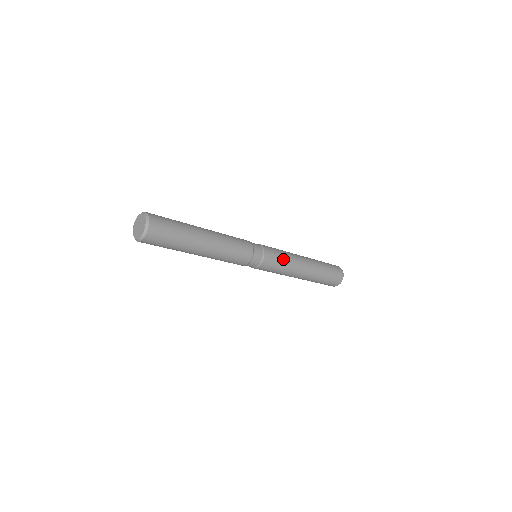
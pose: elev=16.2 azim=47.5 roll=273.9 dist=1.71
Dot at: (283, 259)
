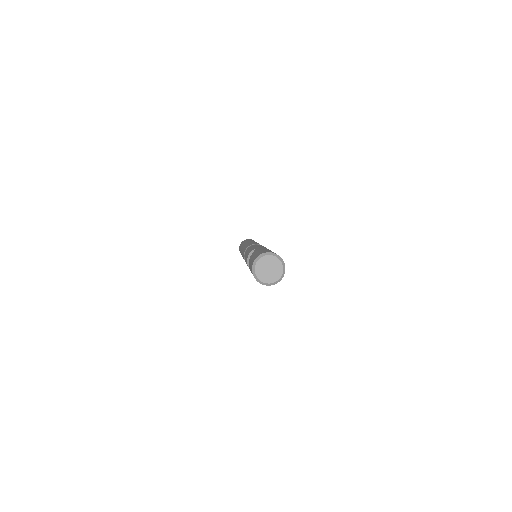
Dot at: occluded
